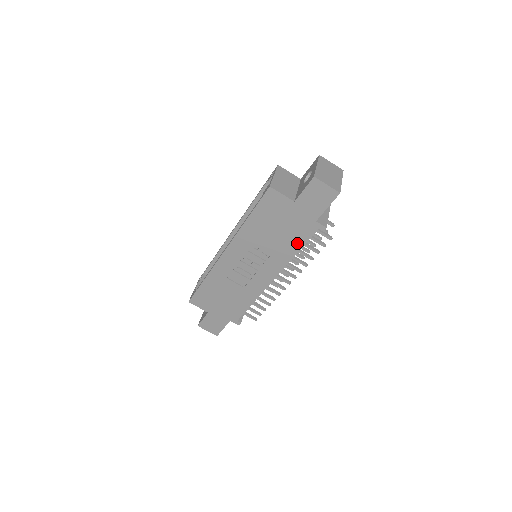
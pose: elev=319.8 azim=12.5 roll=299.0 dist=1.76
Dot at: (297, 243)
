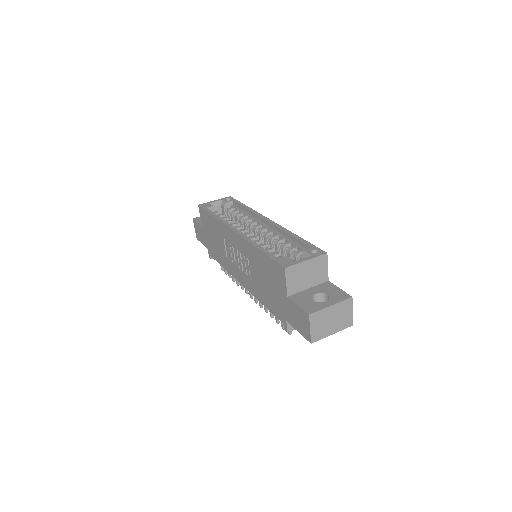
Dot at: (268, 304)
